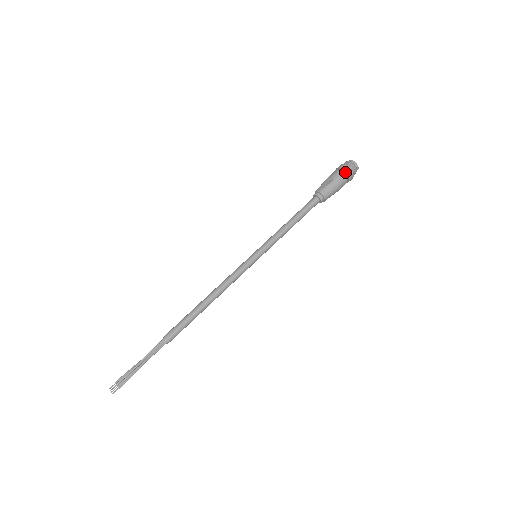
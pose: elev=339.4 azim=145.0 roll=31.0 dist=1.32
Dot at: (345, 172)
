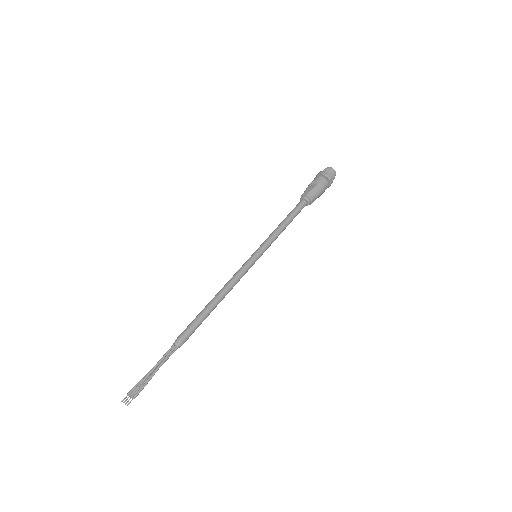
Dot at: (326, 177)
